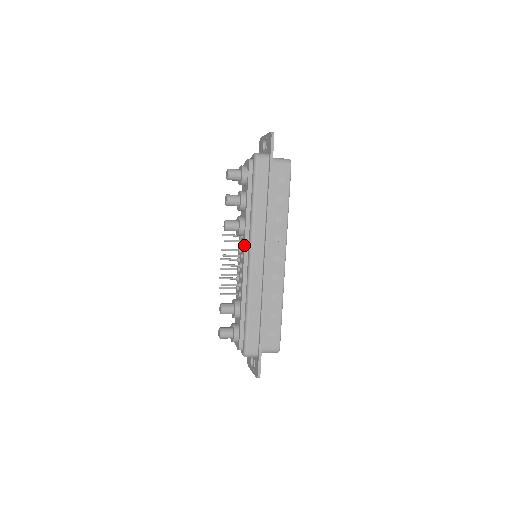
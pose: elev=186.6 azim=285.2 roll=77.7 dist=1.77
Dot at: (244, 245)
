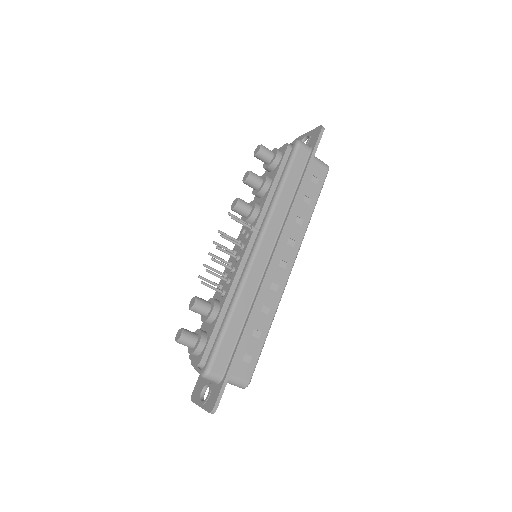
Dot at: (252, 232)
